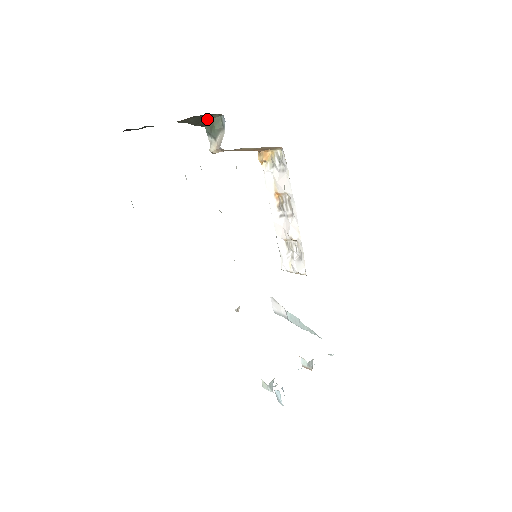
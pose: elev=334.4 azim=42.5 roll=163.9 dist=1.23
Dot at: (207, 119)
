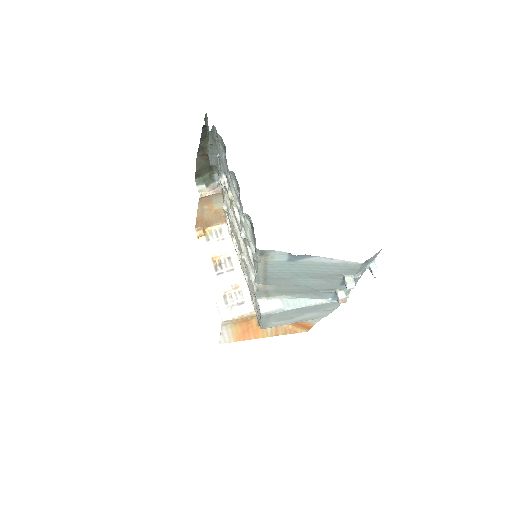
Dot at: (206, 171)
